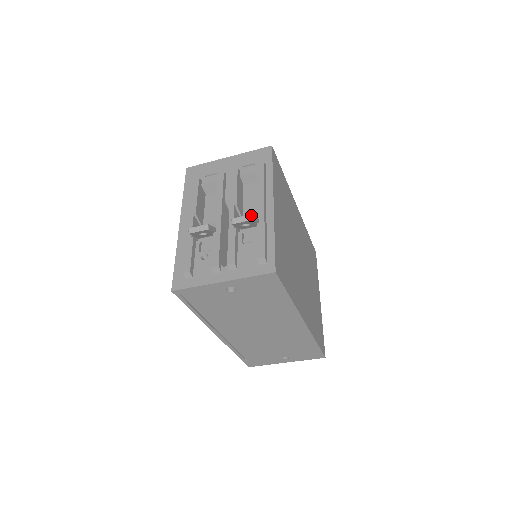
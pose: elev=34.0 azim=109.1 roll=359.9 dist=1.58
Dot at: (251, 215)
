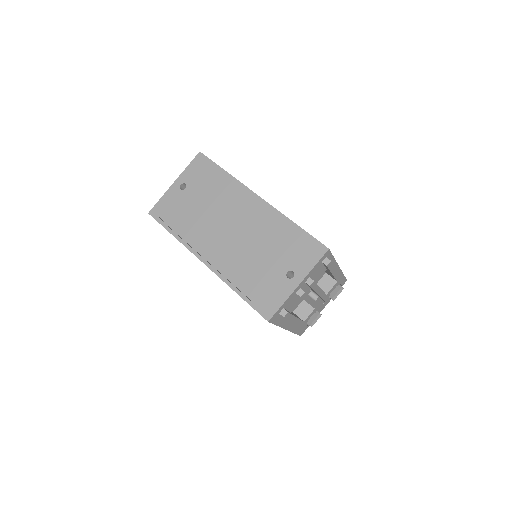
Dot at: occluded
